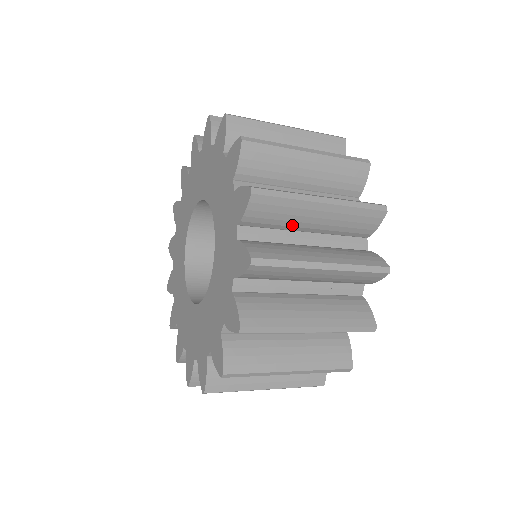
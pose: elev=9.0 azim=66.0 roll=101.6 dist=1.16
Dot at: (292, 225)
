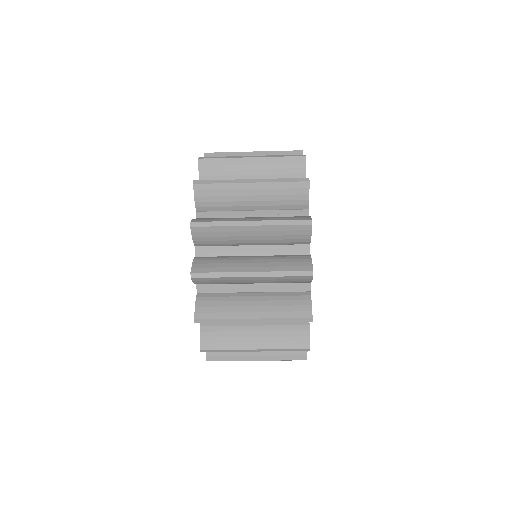
Dot at: occluded
